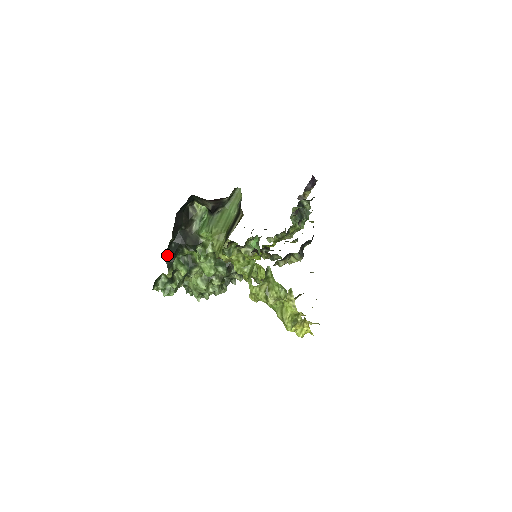
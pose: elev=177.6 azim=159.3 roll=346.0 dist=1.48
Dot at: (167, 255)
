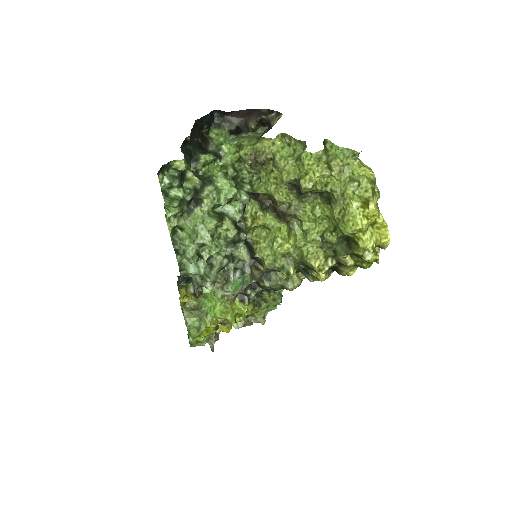
Dot at: (182, 148)
